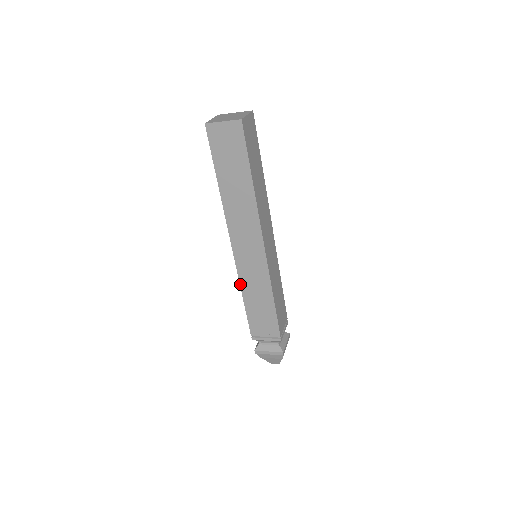
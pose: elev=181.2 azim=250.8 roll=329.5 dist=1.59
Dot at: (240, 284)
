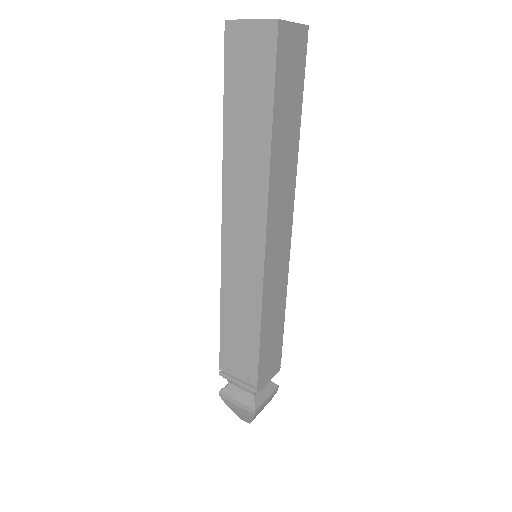
Dot at: (221, 289)
